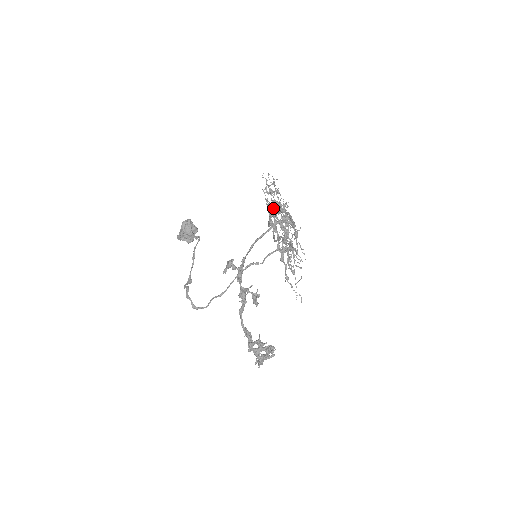
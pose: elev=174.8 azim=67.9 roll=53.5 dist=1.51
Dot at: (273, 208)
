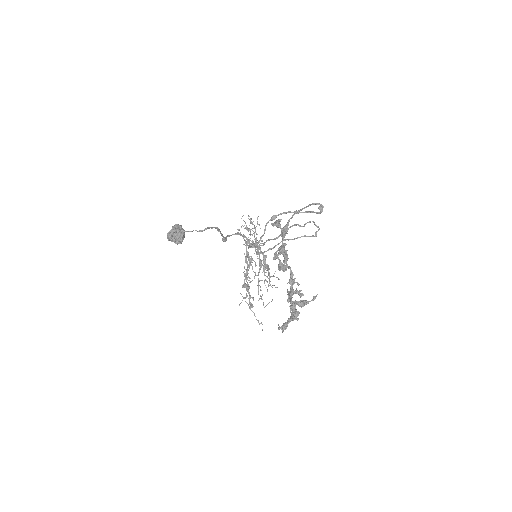
Dot at: occluded
